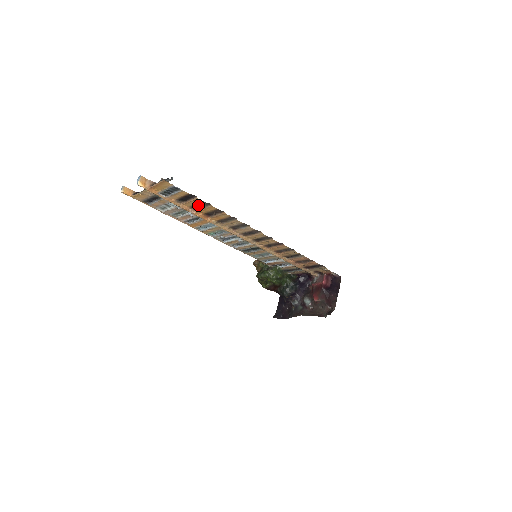
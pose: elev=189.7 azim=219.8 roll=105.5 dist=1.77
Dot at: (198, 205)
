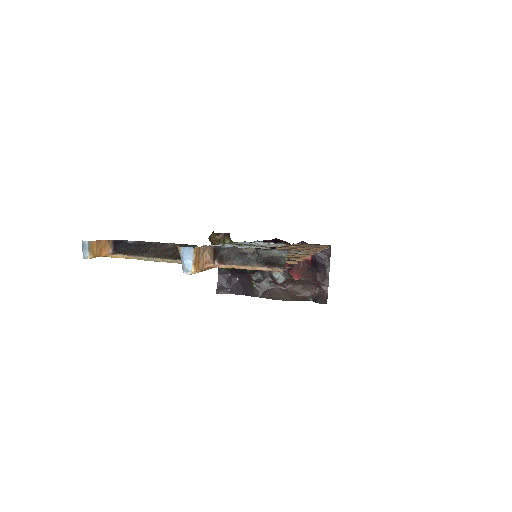
Dot at: occluded
